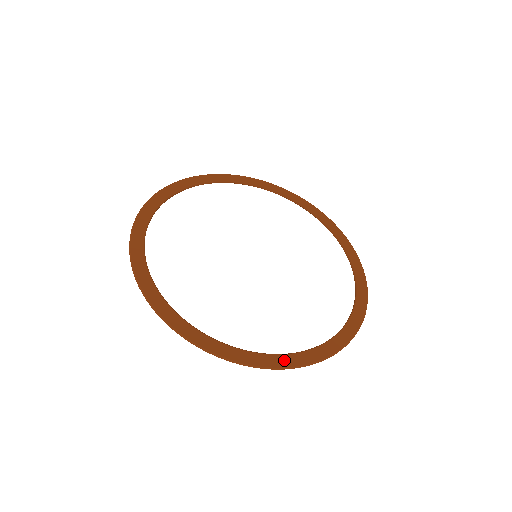
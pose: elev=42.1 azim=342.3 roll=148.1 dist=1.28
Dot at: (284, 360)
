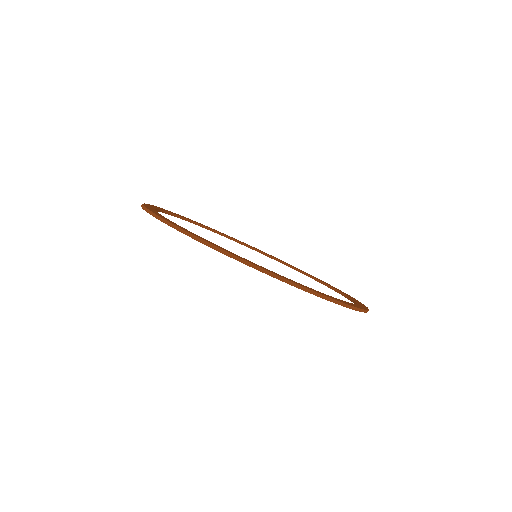
Dot at: (307, 287)
